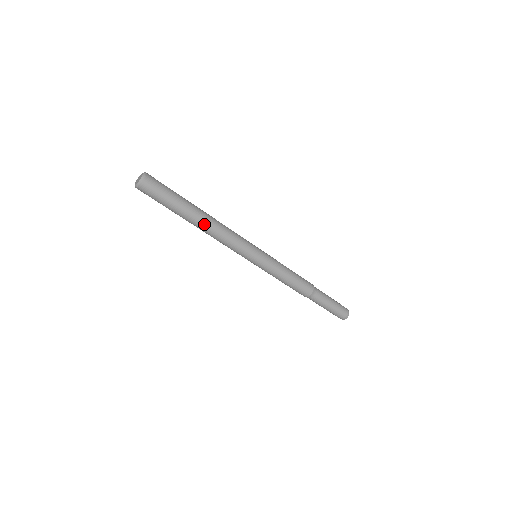
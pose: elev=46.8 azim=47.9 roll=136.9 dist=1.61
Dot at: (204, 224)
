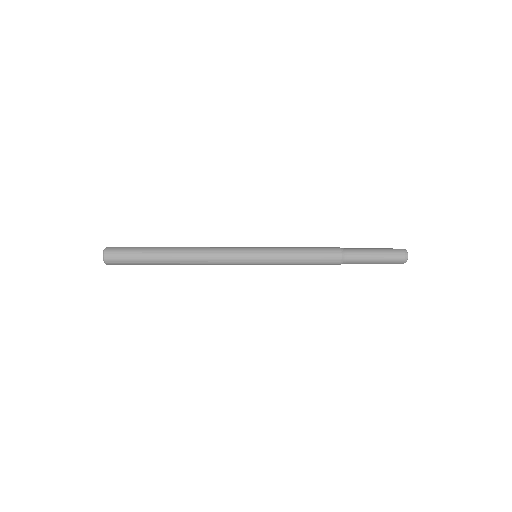
Dot at: (181, 257)
